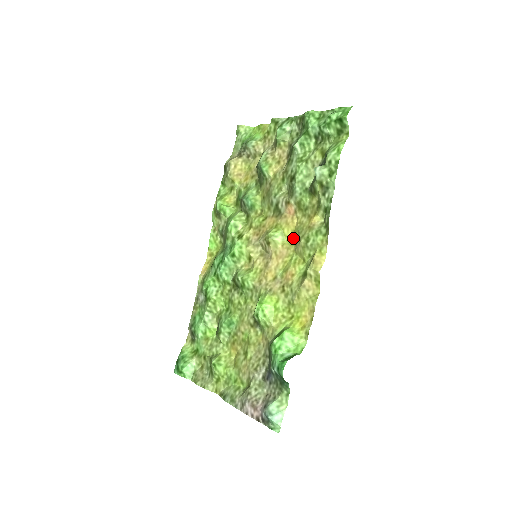
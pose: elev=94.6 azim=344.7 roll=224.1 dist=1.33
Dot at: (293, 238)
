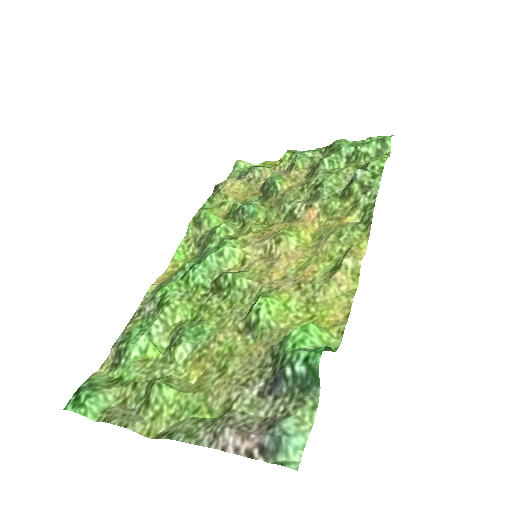
Dot at: (312, 241)
